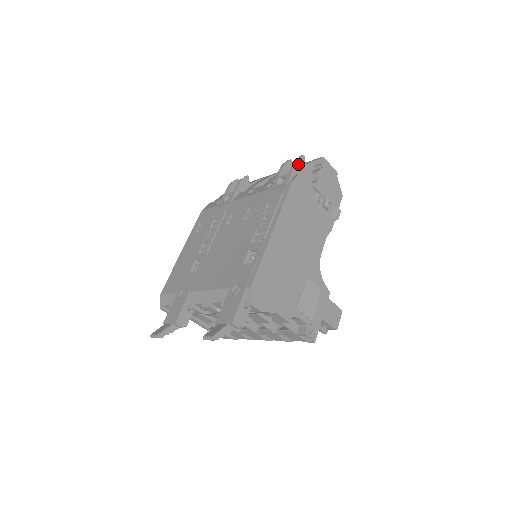
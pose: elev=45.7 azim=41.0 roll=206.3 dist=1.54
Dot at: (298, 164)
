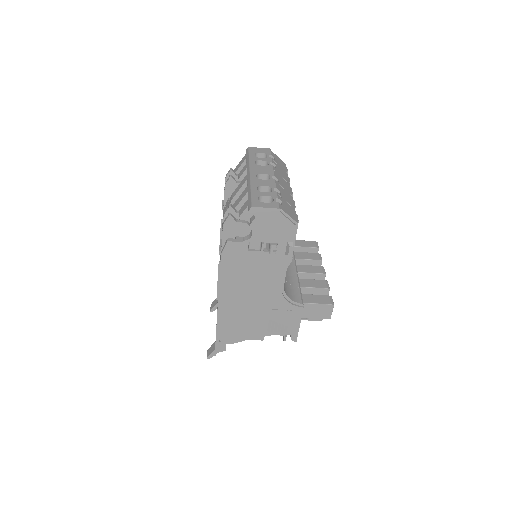
Dot at: (226, 227)
